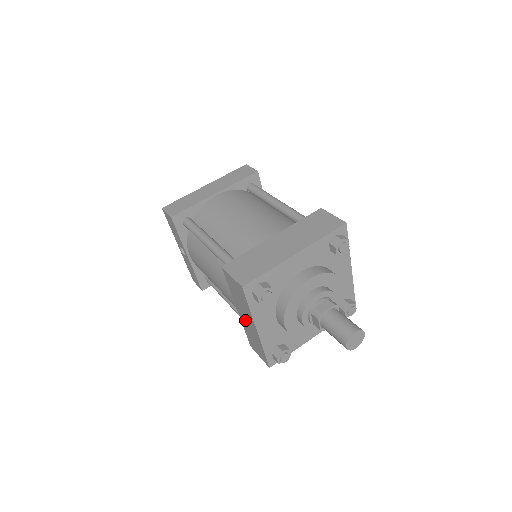
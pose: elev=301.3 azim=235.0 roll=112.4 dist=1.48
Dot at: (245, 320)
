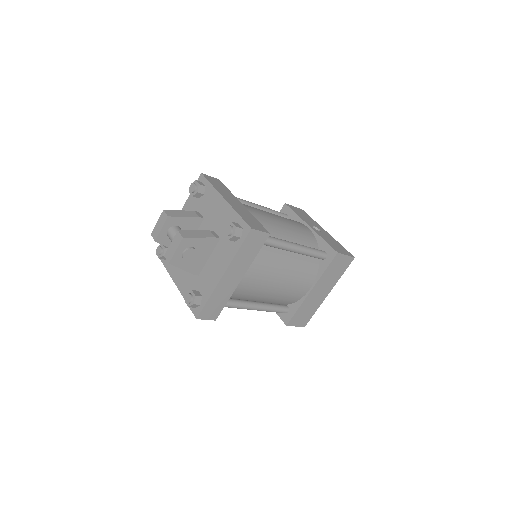
Dot at: occluded
